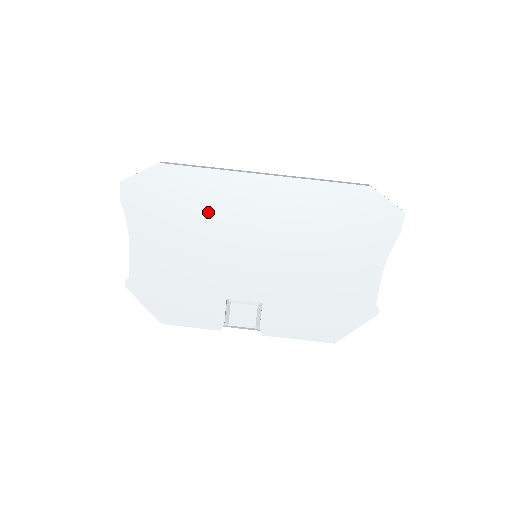
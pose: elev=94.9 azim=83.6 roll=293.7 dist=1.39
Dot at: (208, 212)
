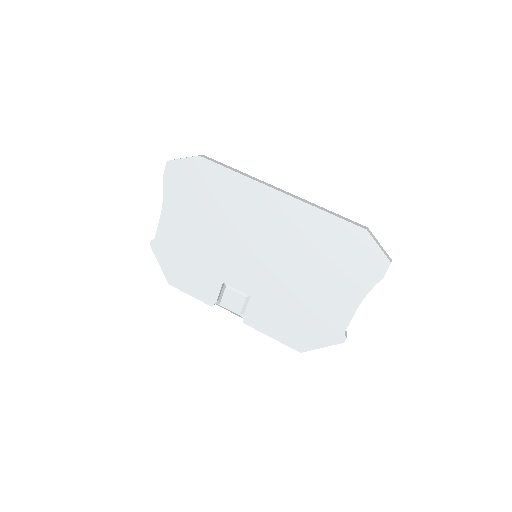
Dot at: (226, 207)
